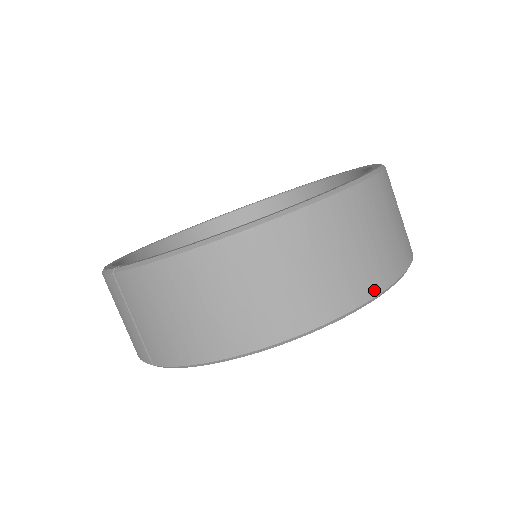
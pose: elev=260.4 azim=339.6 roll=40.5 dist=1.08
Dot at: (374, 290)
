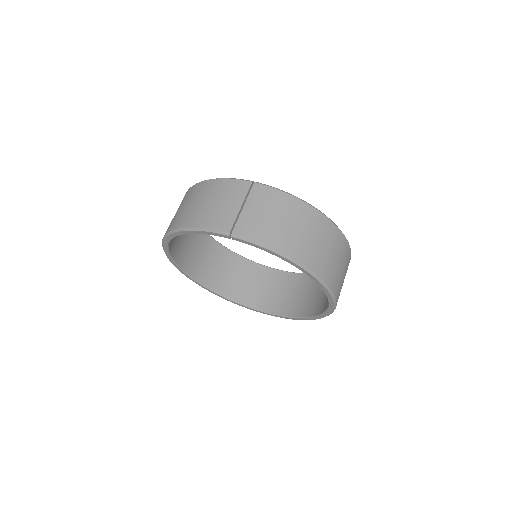
Dot at: (337, 297)
